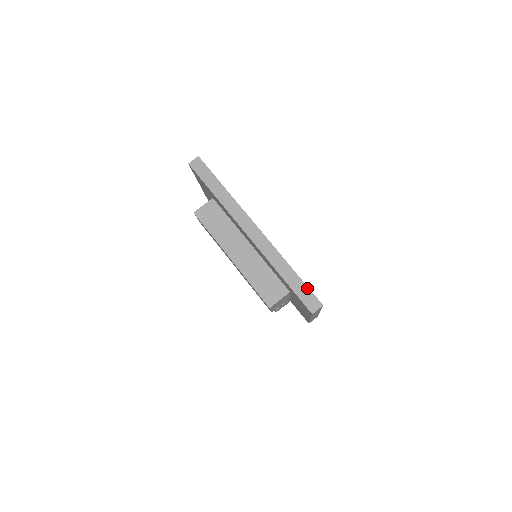
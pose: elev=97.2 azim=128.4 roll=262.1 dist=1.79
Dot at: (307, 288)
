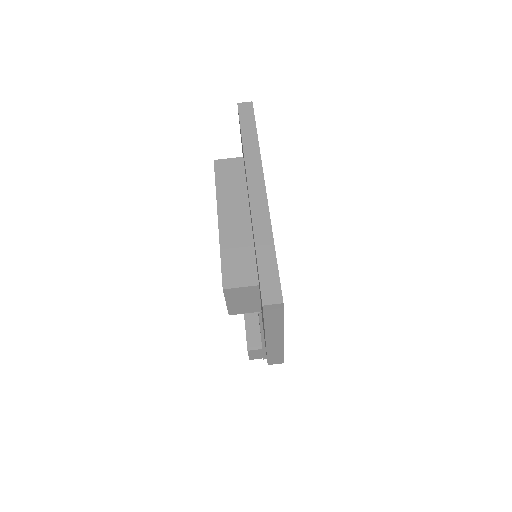
Dot at: (277, 273)
